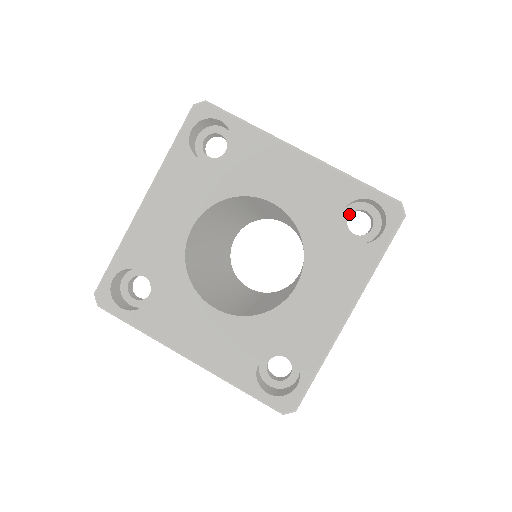
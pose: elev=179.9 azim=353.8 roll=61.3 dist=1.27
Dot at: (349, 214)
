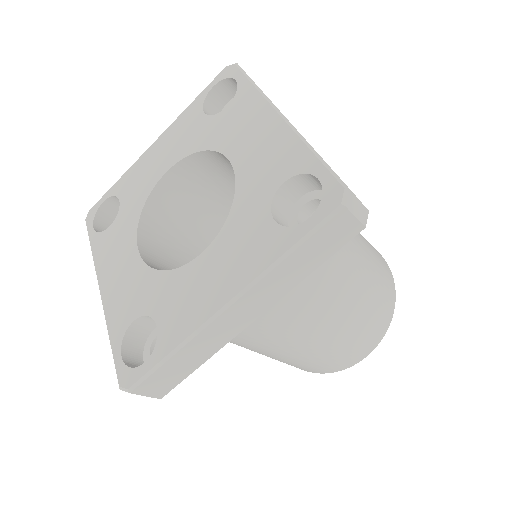
Dot at: occluded
